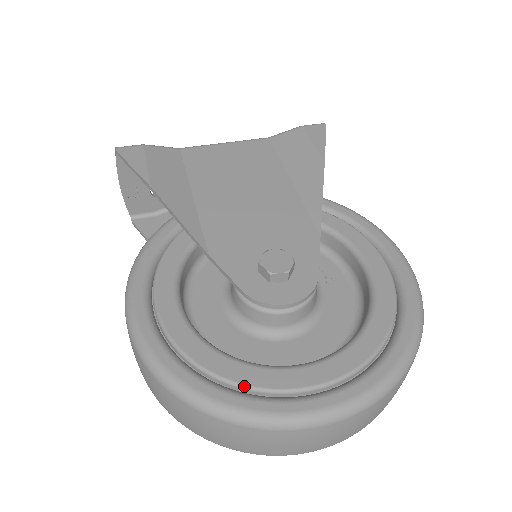
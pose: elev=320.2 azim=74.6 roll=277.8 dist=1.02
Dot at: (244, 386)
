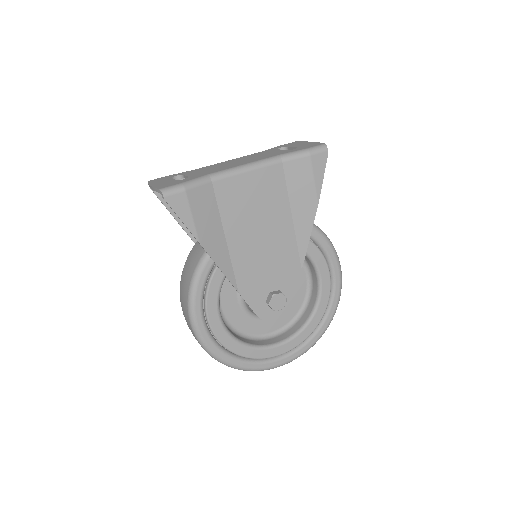
Dot at: (254, 359)
